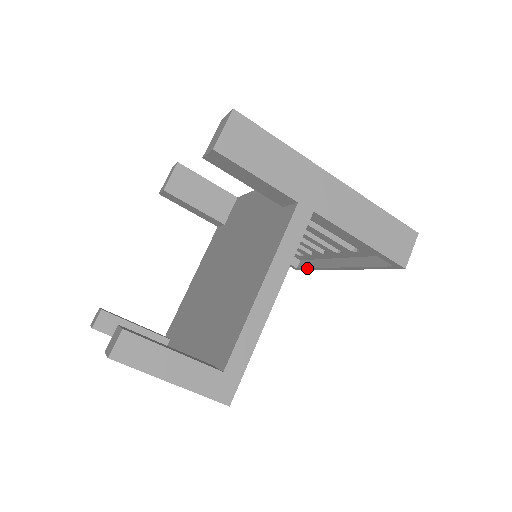
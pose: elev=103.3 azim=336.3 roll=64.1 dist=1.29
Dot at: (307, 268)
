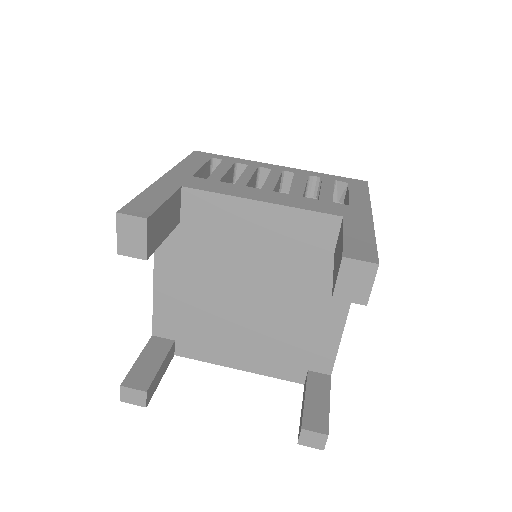
Dot at: occluded
